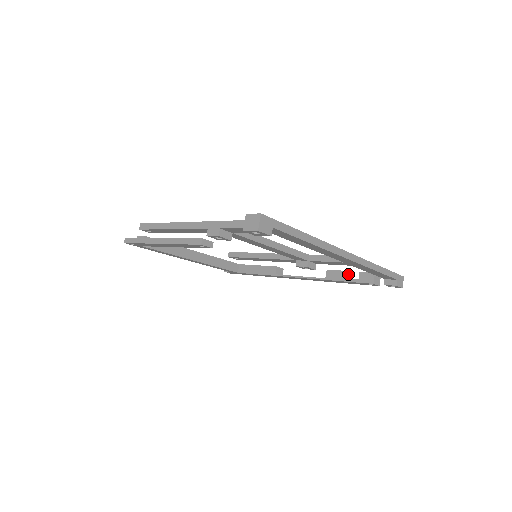
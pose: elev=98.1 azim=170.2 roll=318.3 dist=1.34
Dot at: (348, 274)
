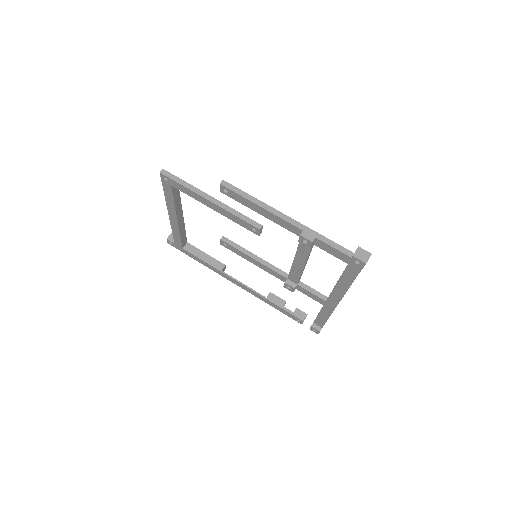
Dot at: occluded
